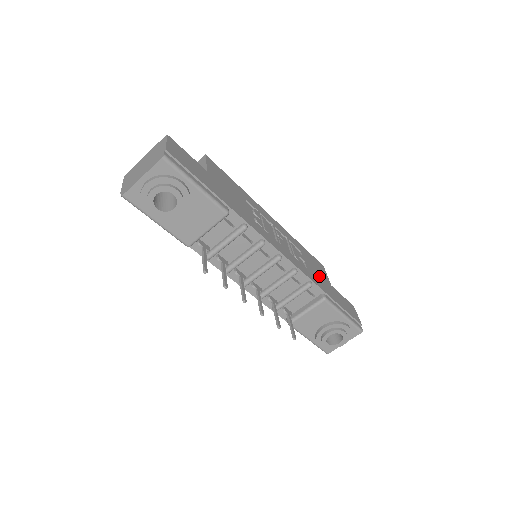
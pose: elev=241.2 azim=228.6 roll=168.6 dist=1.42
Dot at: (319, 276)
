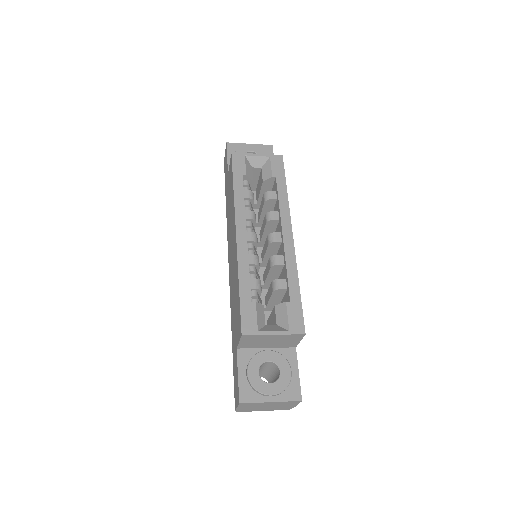
Dot at: occluded
